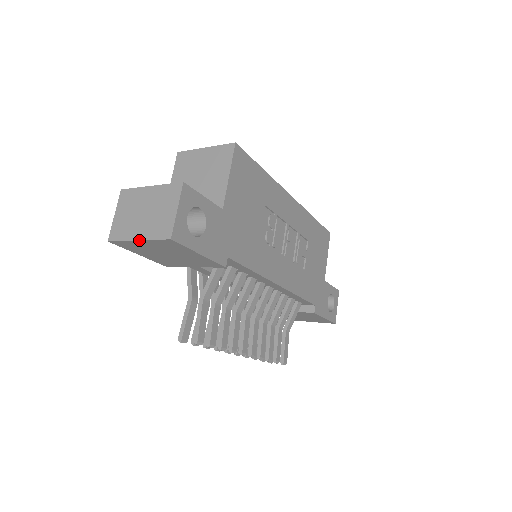
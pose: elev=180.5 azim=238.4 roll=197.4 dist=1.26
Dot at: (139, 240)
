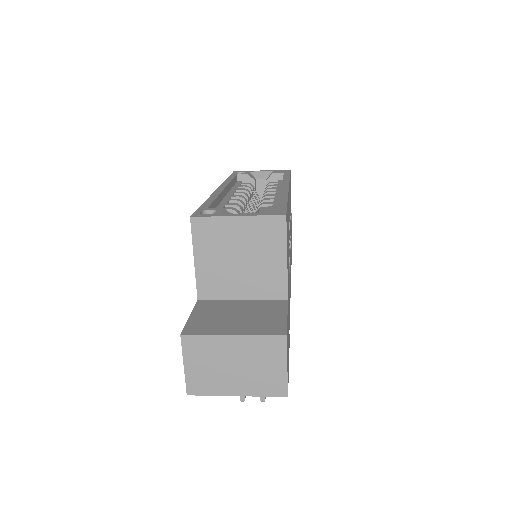
Dot at: occluded
